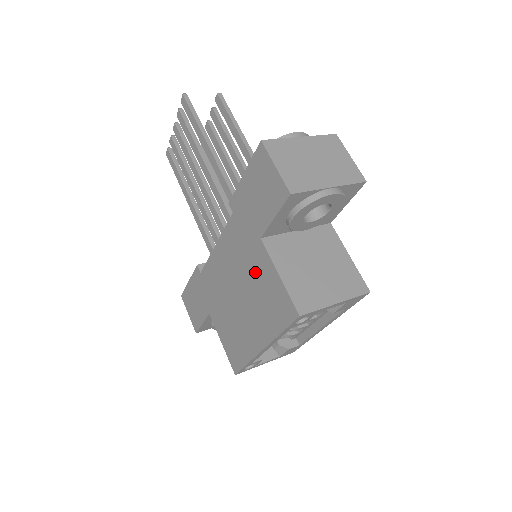
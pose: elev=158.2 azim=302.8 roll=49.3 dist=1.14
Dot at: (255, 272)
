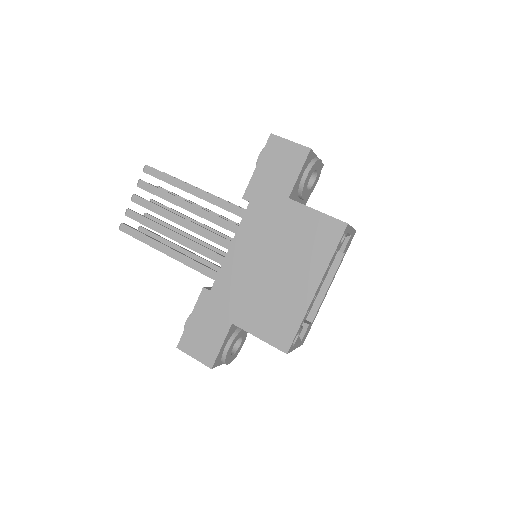
Dot at: (289, 229)
